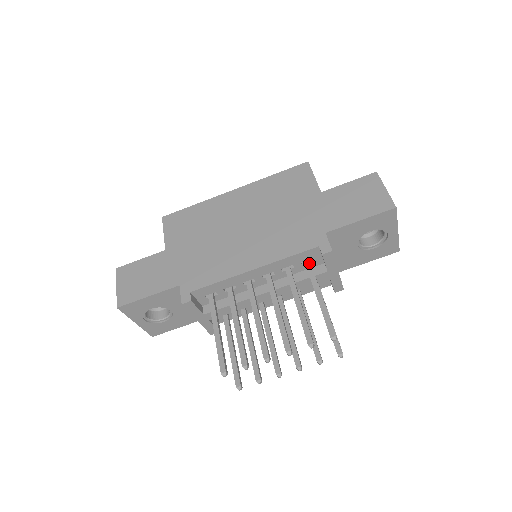
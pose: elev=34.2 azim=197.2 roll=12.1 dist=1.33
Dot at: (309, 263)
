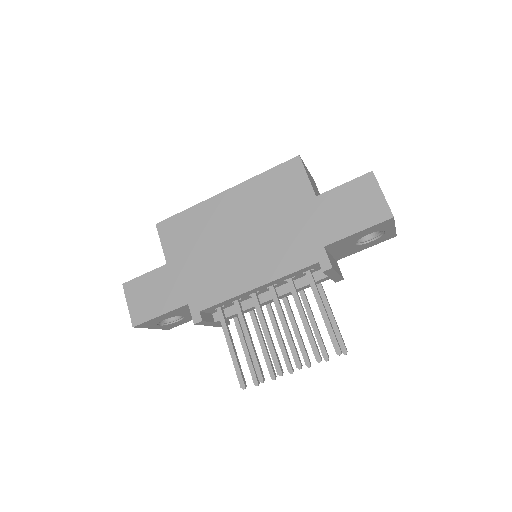
Dot at: (310, 274)
